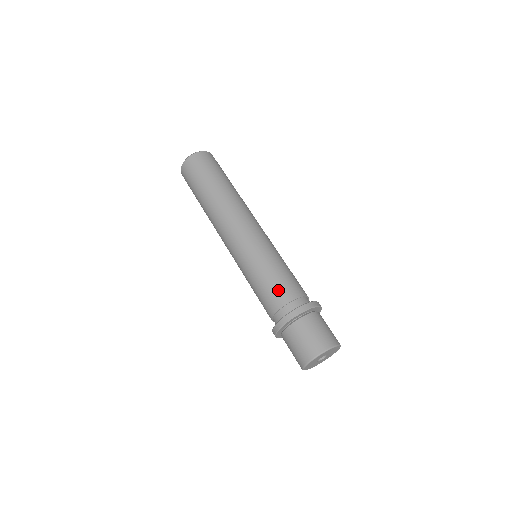
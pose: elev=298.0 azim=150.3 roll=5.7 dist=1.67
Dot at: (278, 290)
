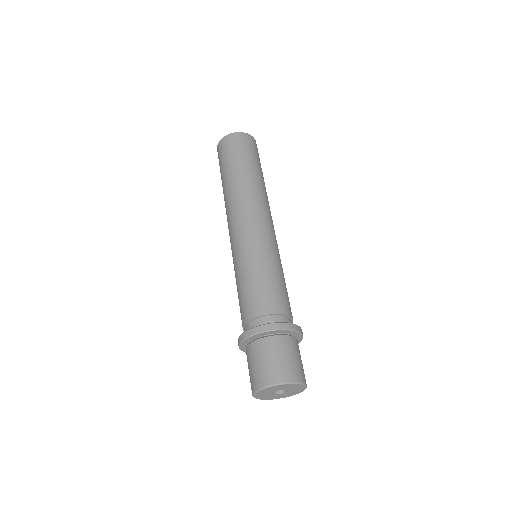
Dot at: (257, 298)
